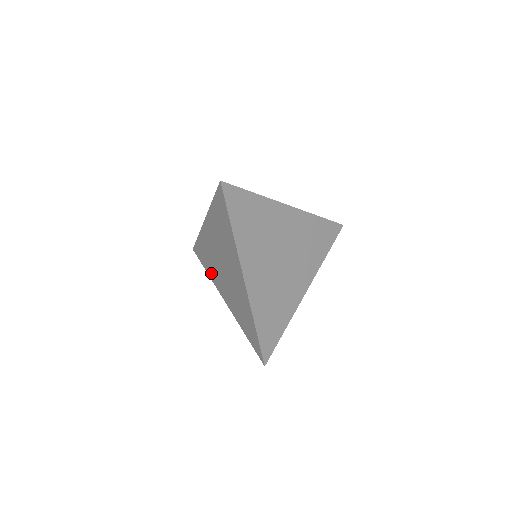
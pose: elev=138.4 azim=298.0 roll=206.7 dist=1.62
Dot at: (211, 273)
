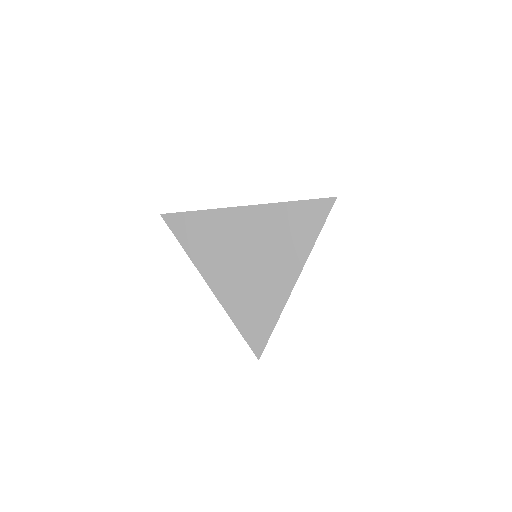
Dot at: (199, 253)
